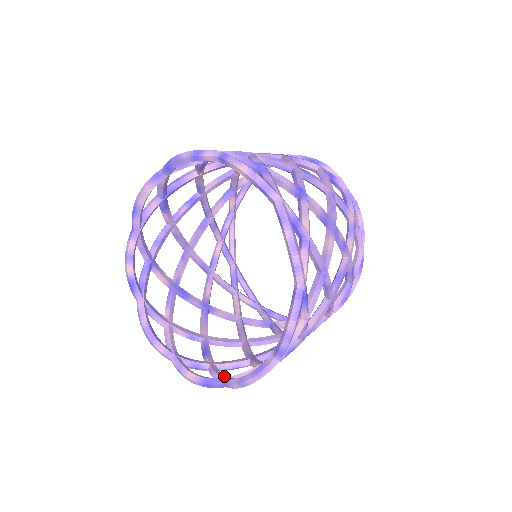
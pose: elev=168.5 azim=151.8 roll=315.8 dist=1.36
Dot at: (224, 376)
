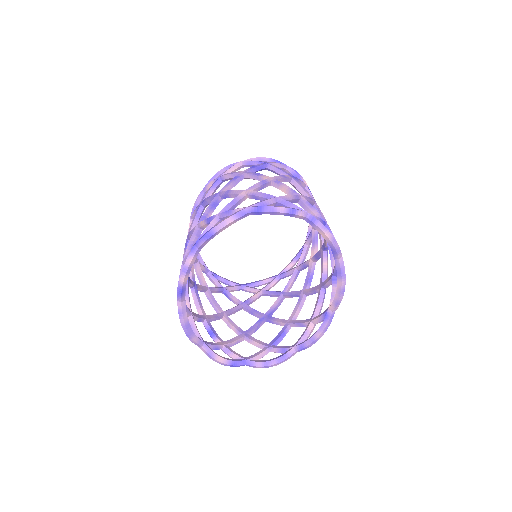
Dot at: (244, 357)
